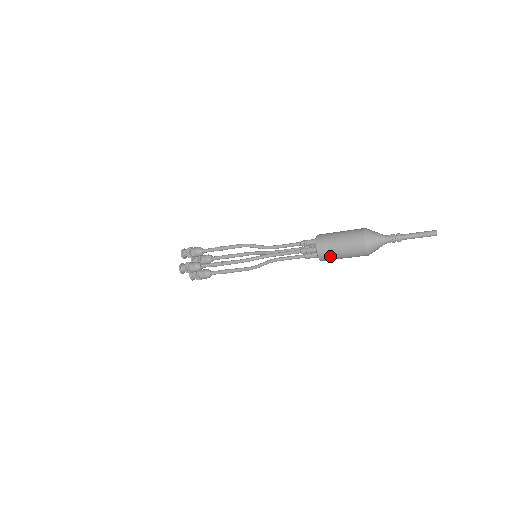
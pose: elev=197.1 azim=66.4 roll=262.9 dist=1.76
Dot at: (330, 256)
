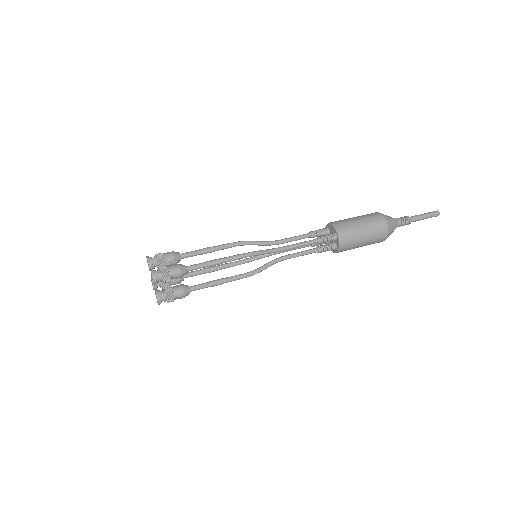
Dot at: (346, 250)
